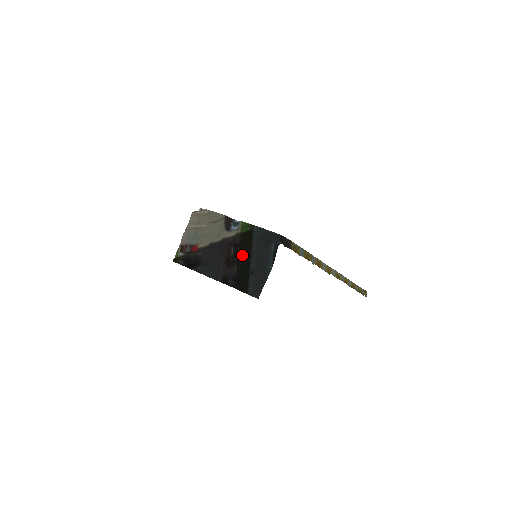
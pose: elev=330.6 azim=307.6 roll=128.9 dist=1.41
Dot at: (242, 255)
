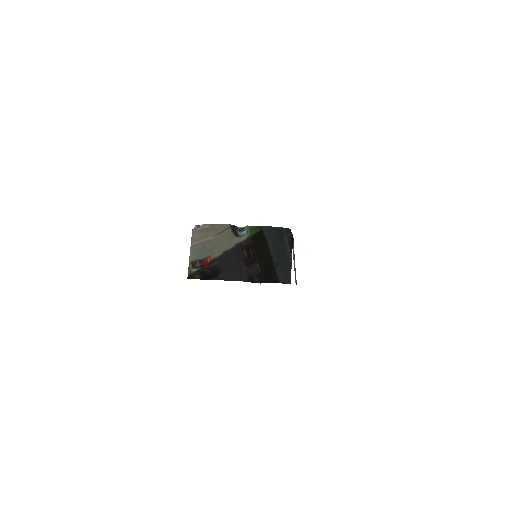
Dot at: (260, 253)
